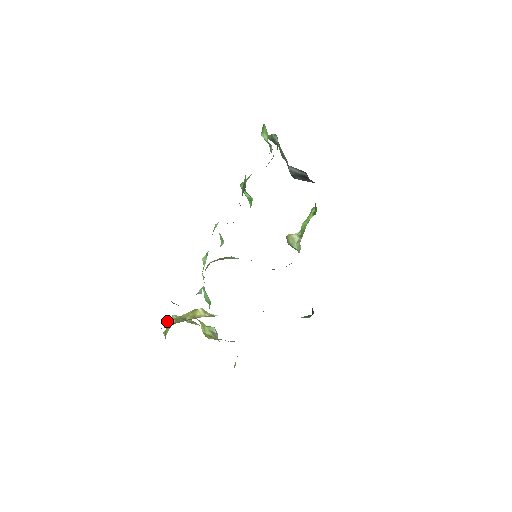
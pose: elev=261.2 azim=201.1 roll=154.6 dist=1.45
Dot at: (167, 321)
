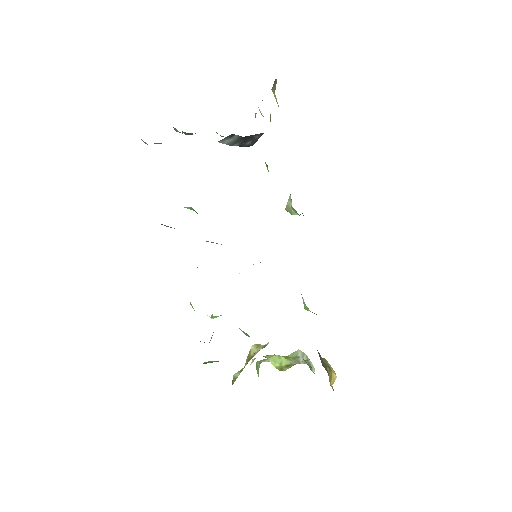
Dot at: occluded
